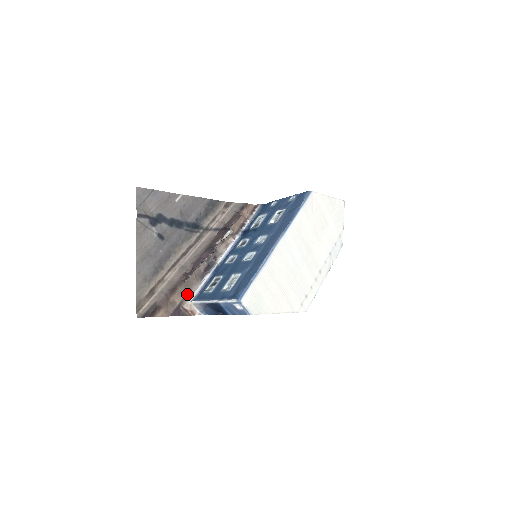
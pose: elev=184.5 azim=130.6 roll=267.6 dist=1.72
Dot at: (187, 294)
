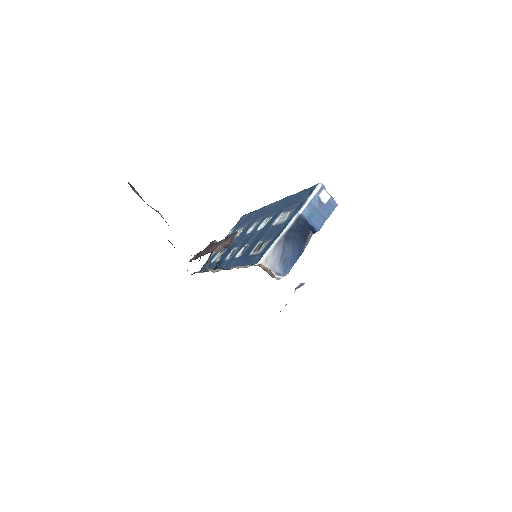
Dot at: occluded
